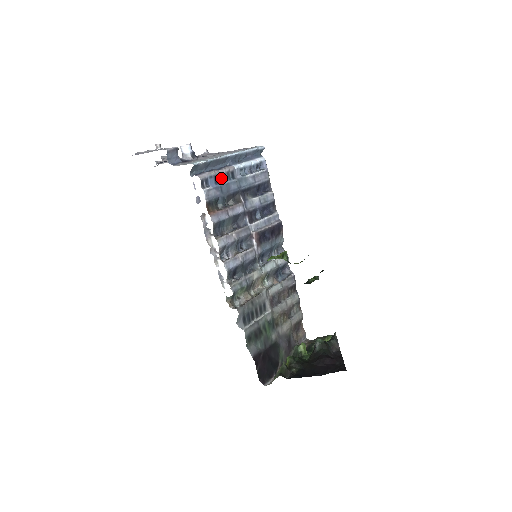
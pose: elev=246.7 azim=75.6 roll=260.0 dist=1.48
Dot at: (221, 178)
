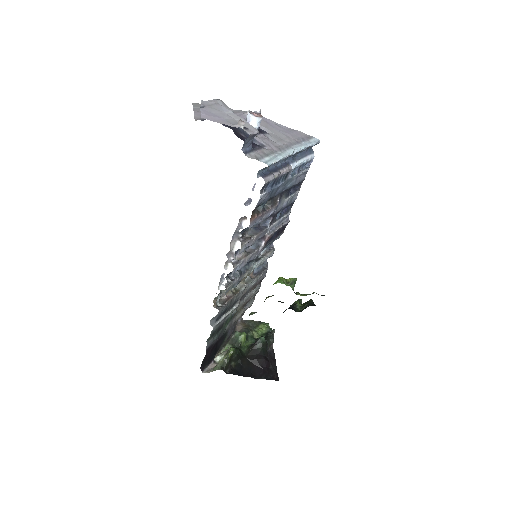
Dot at: (278, 180)
